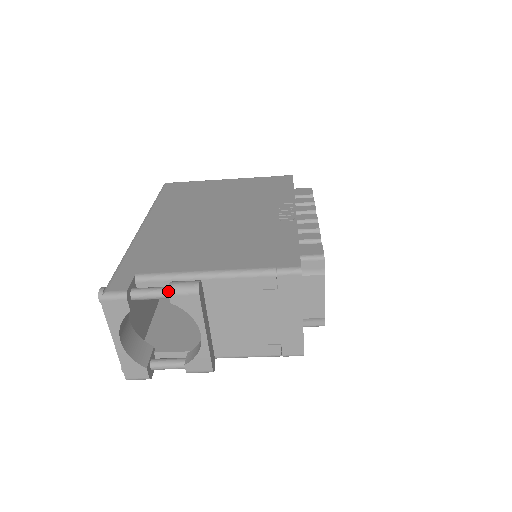
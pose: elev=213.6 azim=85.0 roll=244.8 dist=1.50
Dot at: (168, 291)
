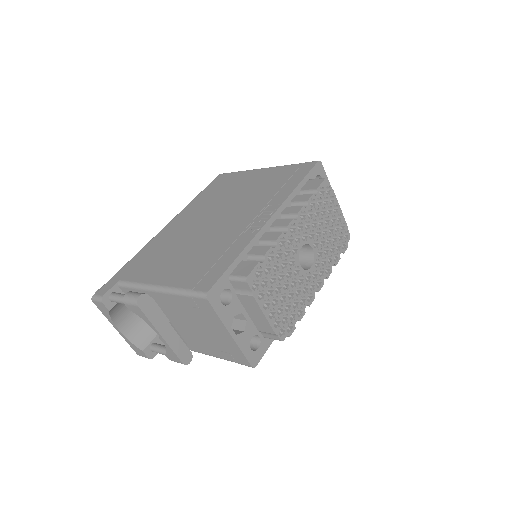
Dot at: (123, 300)
